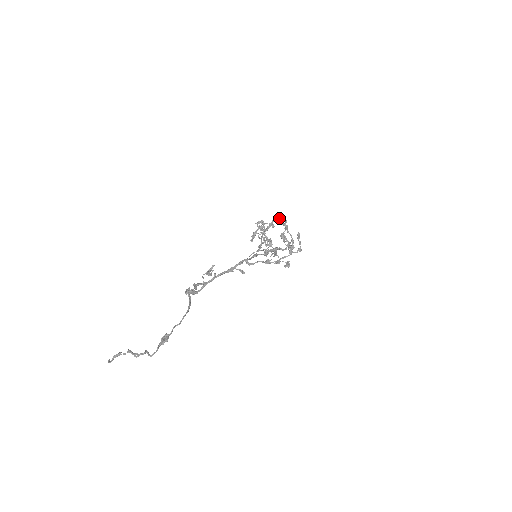
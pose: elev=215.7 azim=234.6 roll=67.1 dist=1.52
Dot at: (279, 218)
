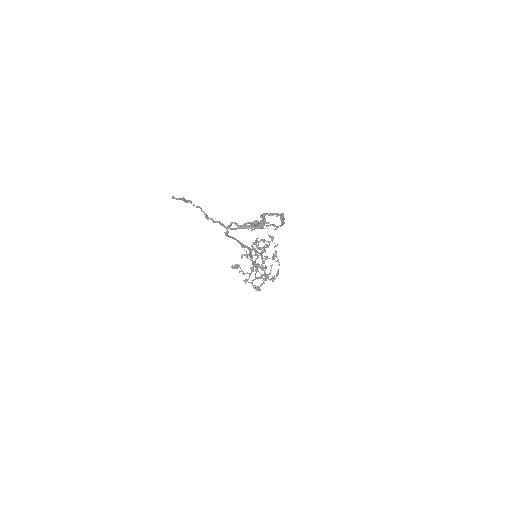
Dot at: occluded
